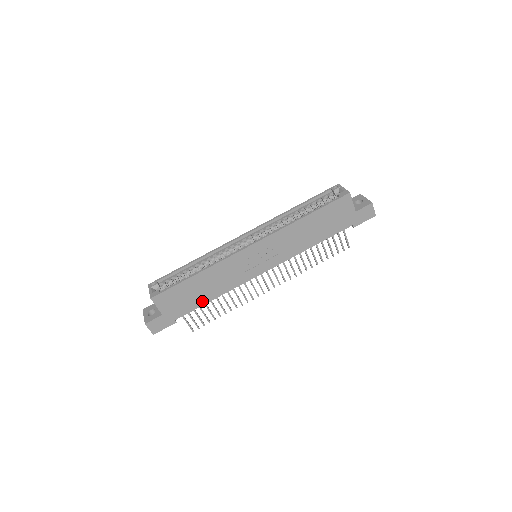
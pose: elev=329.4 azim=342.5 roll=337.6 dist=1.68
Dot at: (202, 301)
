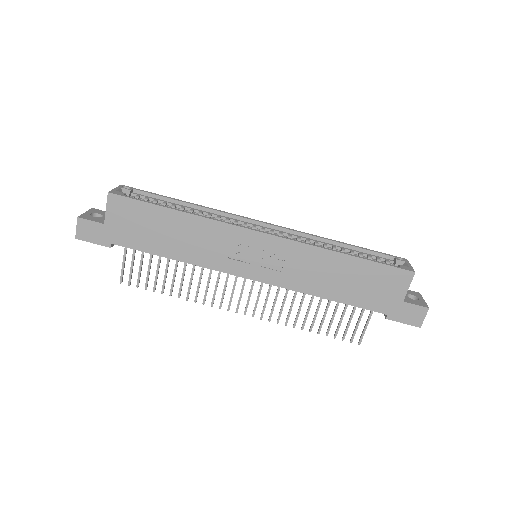
Dot at: (158, 249)
